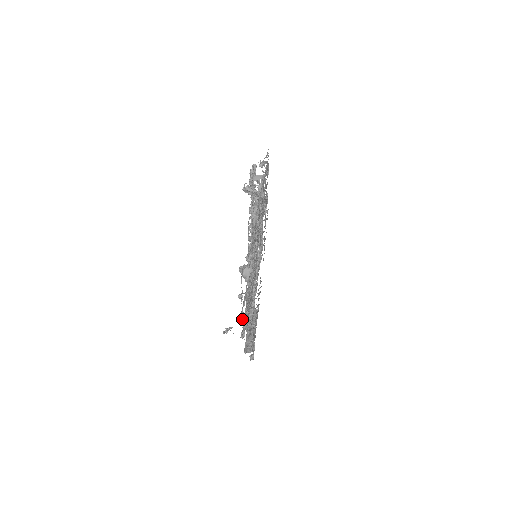
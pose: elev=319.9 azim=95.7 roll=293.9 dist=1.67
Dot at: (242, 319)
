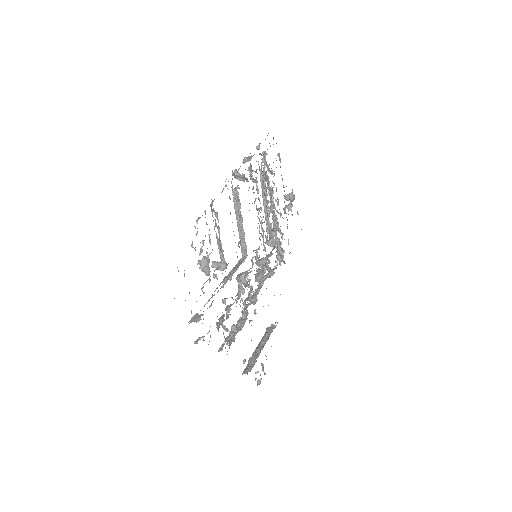
Dot at: (191, 321)
